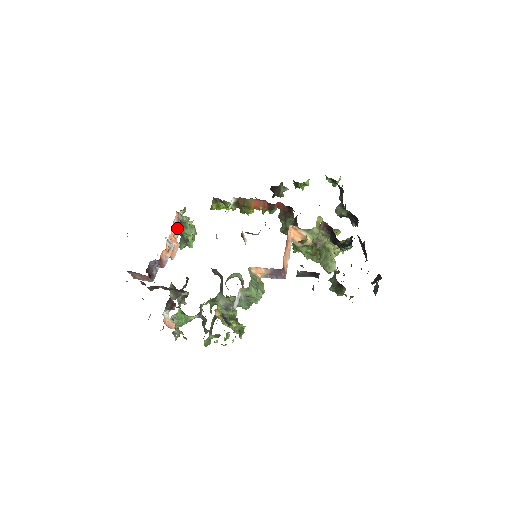
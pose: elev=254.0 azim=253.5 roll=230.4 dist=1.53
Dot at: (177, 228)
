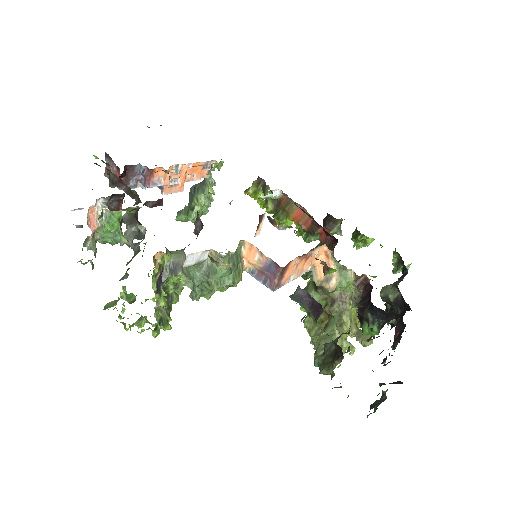
Dot at: (196, 172)
